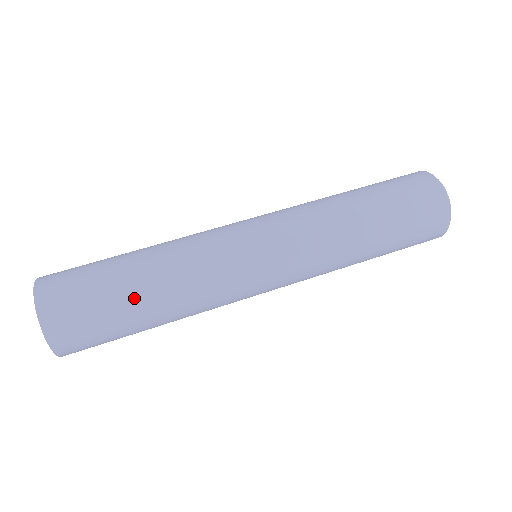
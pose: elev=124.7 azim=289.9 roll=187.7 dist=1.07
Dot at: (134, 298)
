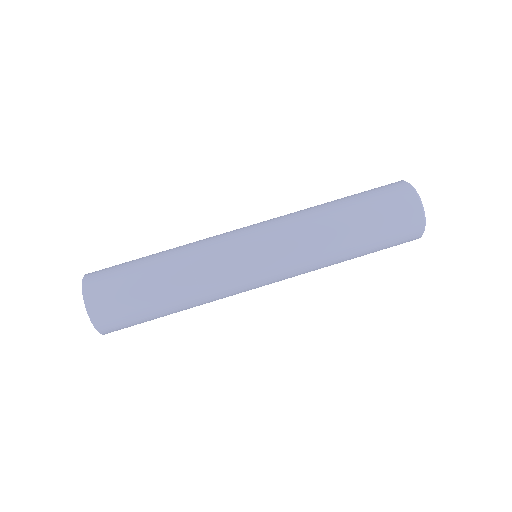
Dot at: (152, 278)
